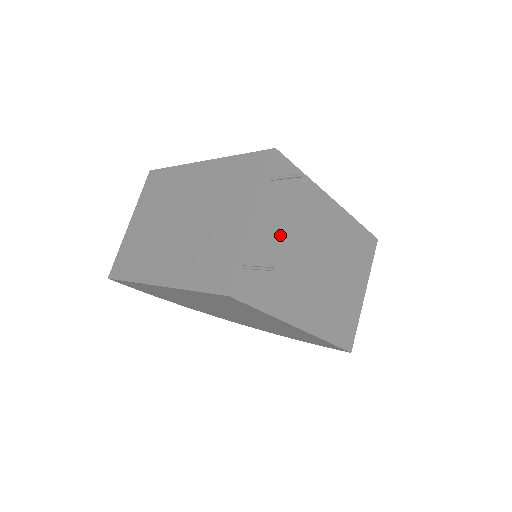
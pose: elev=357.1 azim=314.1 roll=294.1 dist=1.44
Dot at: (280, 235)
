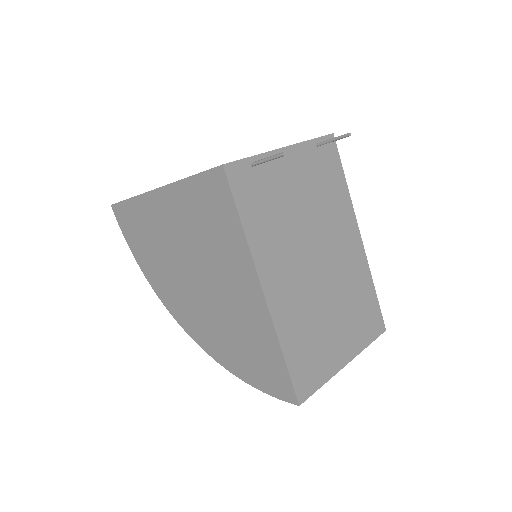
Dot at: (298, 190)
